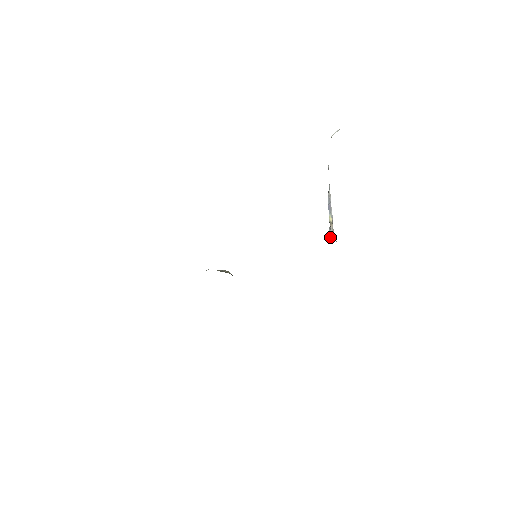
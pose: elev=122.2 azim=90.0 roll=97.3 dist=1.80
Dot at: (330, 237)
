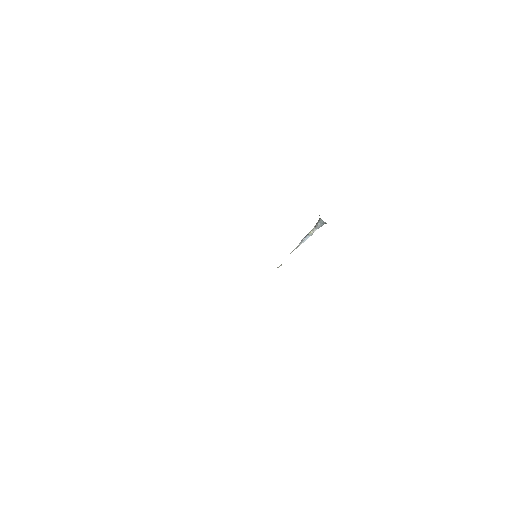
Dot at: occluded
